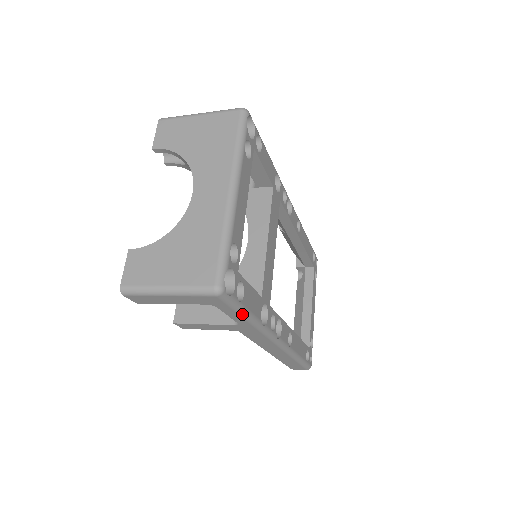
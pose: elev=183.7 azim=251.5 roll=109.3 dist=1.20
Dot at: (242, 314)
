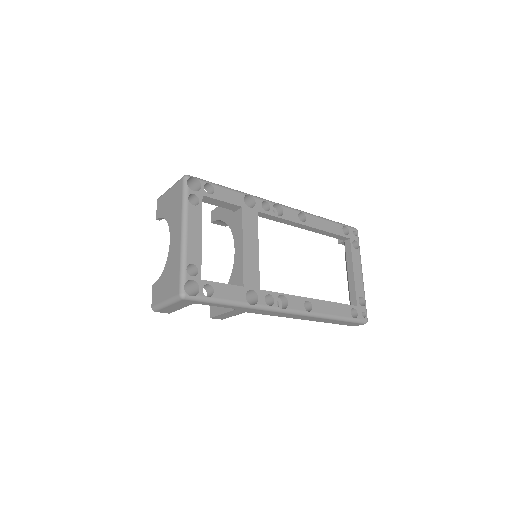
Dot at: (220, 303)
